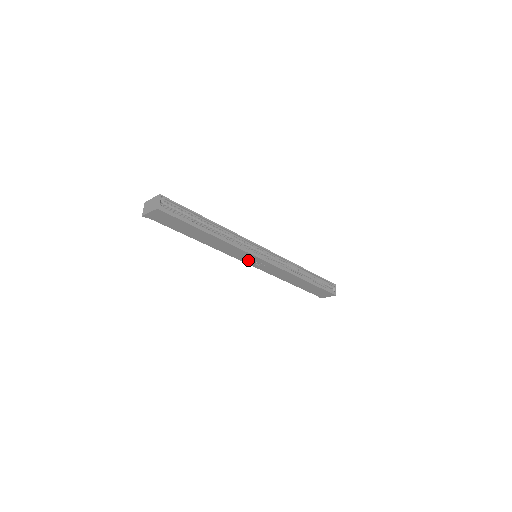
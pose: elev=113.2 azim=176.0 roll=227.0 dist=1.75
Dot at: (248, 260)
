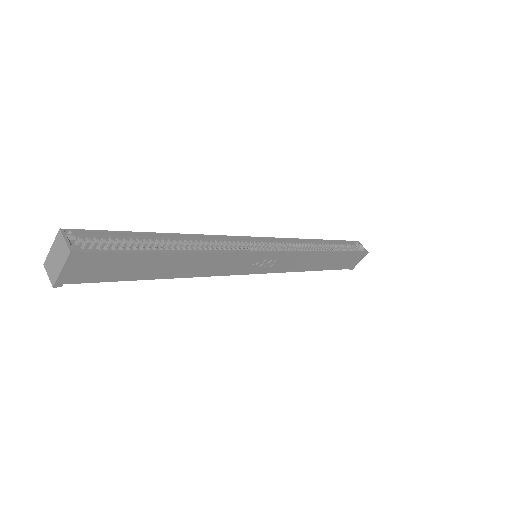
Dot at: (250, 267)
